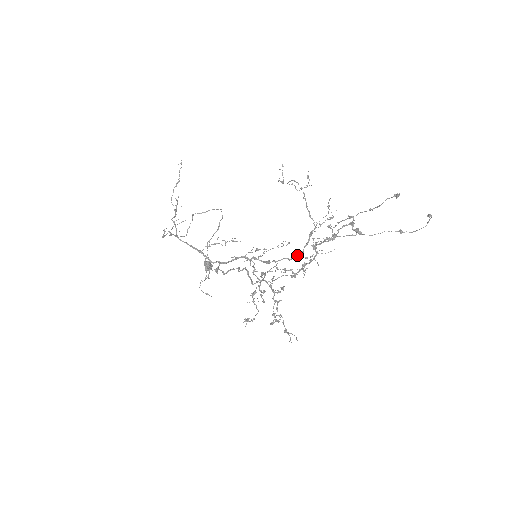
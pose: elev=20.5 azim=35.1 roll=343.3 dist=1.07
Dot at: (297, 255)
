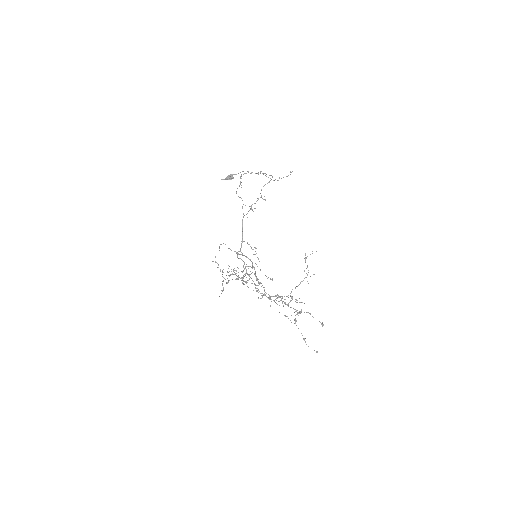
Dot at: occluded
